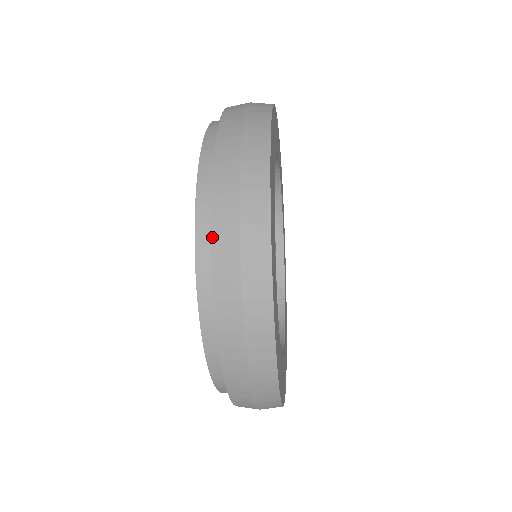
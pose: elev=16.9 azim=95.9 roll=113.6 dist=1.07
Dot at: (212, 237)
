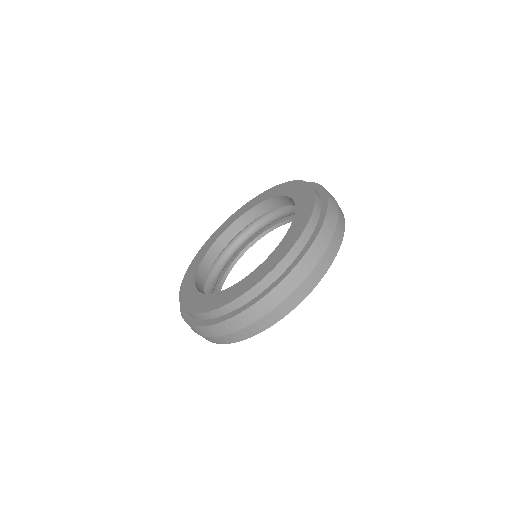
Dot at: (325, 220)
